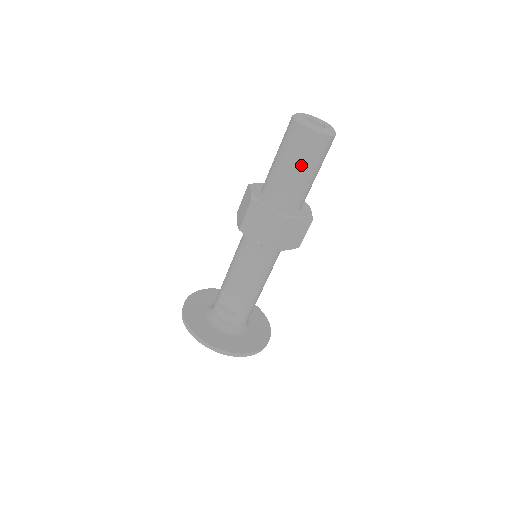
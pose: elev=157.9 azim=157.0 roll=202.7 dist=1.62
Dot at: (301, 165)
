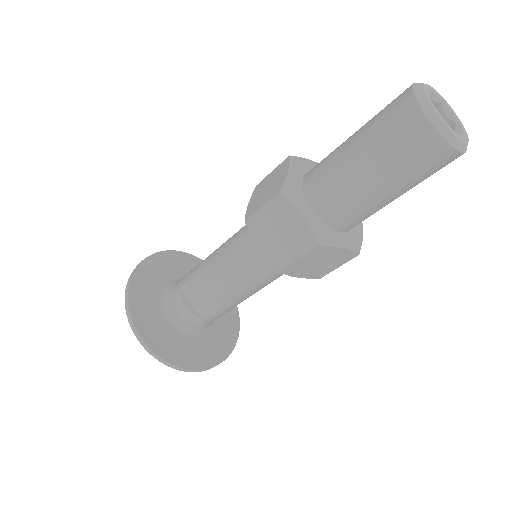
Dot at: (385, 176)
